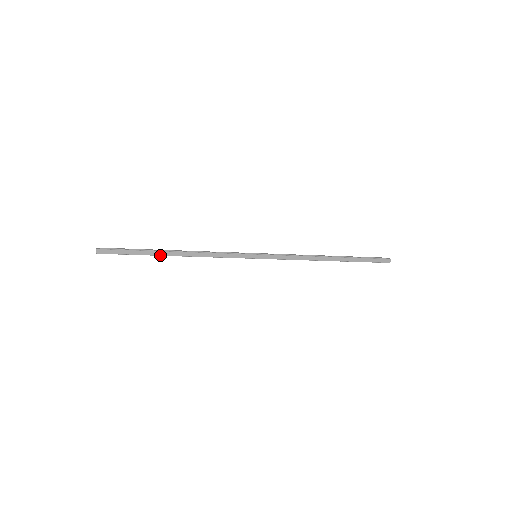
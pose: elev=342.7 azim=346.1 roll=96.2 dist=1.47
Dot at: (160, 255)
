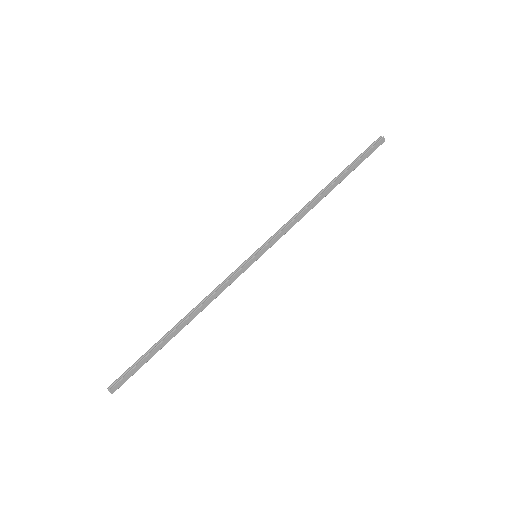
Dot at: (169, 340)
